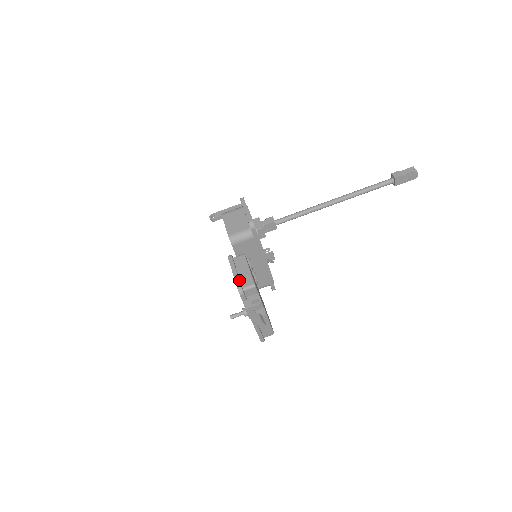
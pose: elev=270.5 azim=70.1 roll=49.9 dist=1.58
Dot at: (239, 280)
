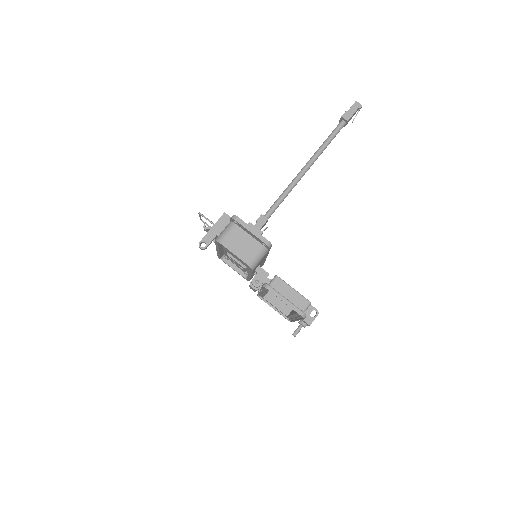
Dot at: (296, 307)
